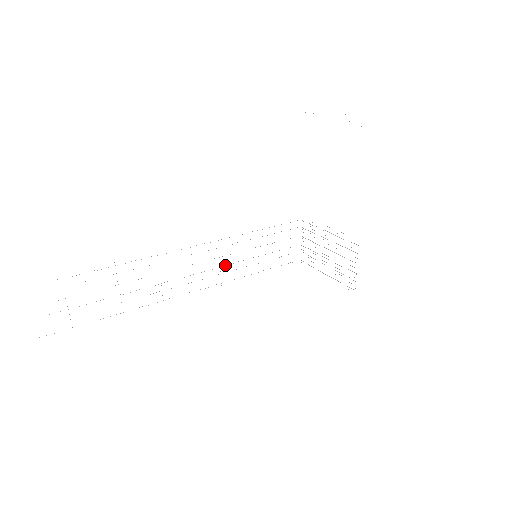
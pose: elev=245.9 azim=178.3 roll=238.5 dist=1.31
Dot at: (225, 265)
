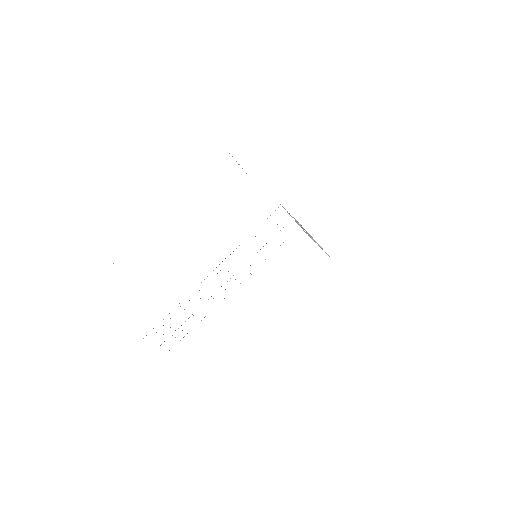
Dot at: occluded
